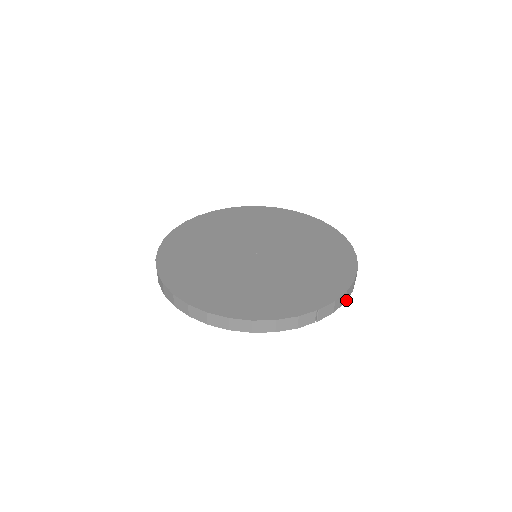
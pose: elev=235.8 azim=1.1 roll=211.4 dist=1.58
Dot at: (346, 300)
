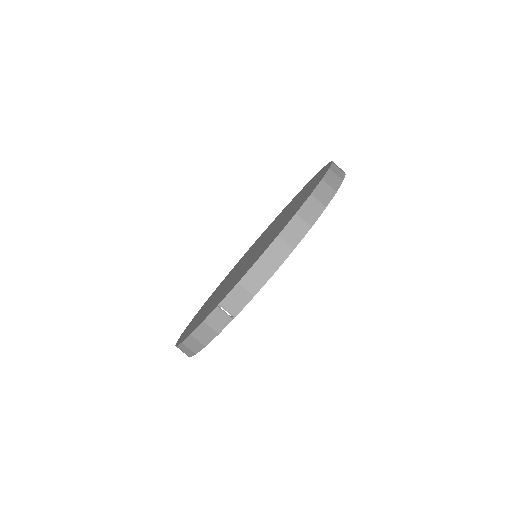
Dot at: (277, 269)
